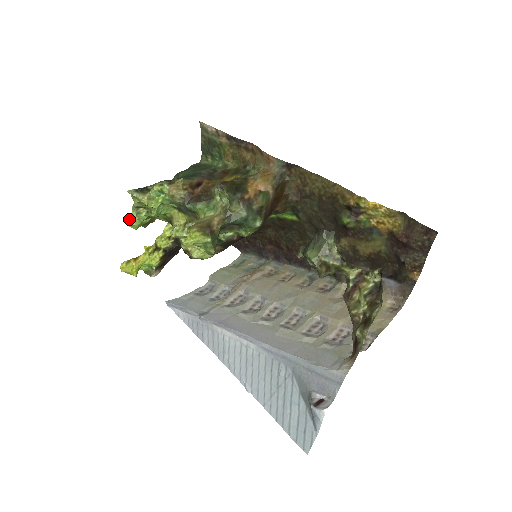
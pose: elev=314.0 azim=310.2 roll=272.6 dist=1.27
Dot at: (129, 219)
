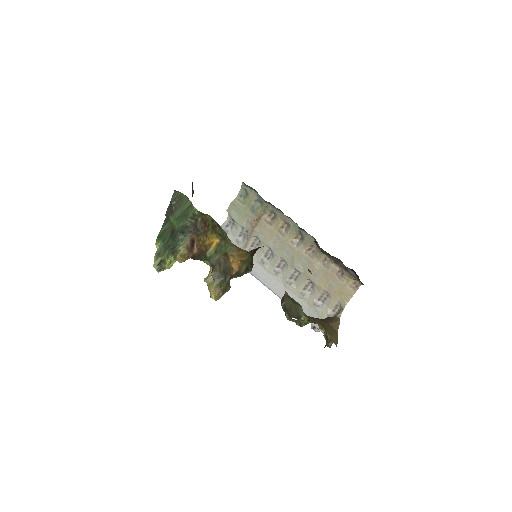
Dot at: occluded
